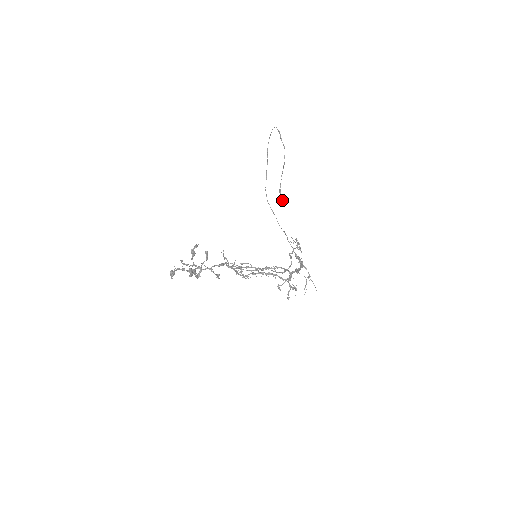
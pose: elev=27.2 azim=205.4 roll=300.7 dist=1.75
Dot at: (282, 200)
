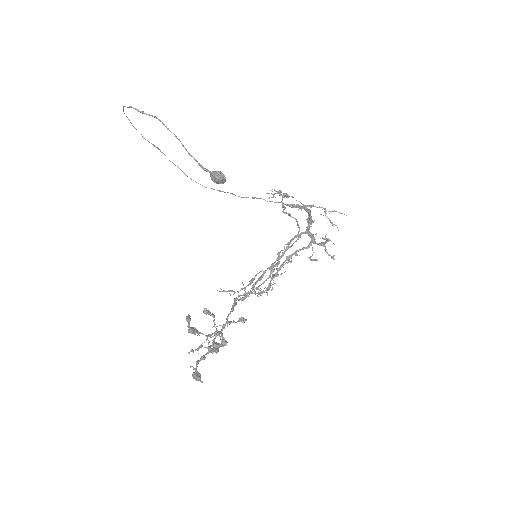
Dot at: (217, 176)
